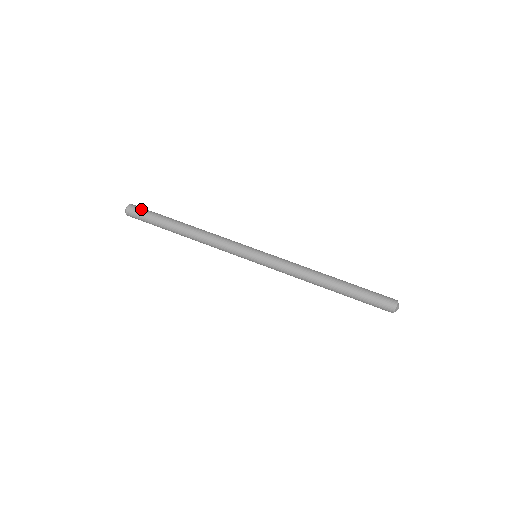
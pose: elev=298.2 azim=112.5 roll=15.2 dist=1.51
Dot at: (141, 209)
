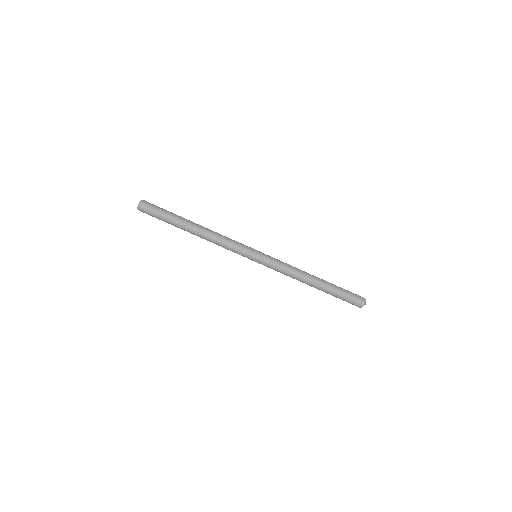
Dot at: (153, 207)
